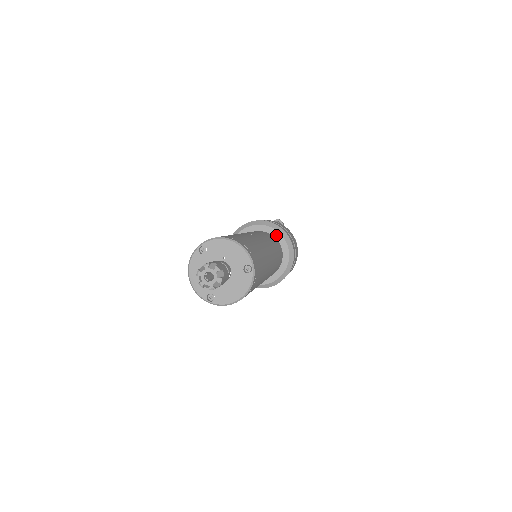
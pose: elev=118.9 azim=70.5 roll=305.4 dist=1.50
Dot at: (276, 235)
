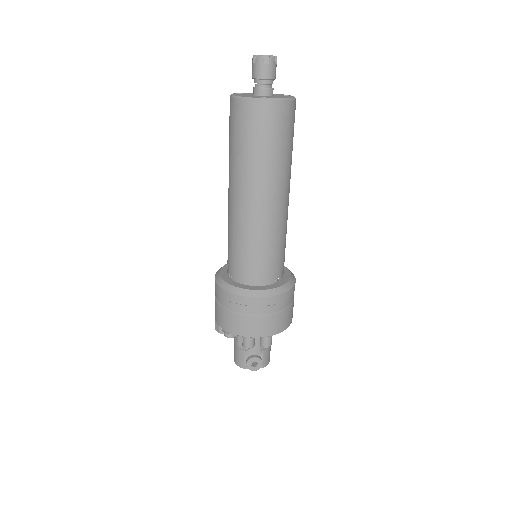
Dot at: occluded
